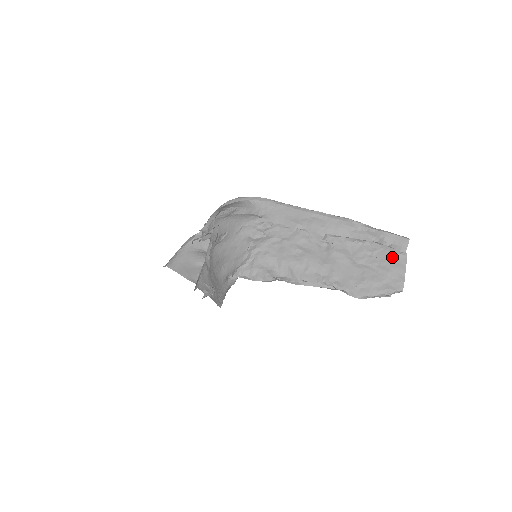
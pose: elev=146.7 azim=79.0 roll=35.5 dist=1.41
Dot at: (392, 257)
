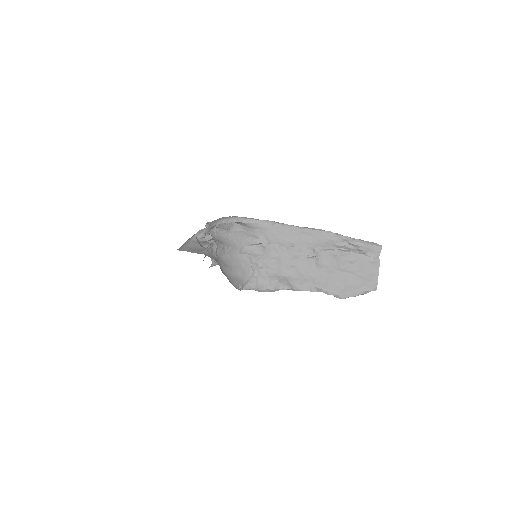
Dot at: (368, 264)
